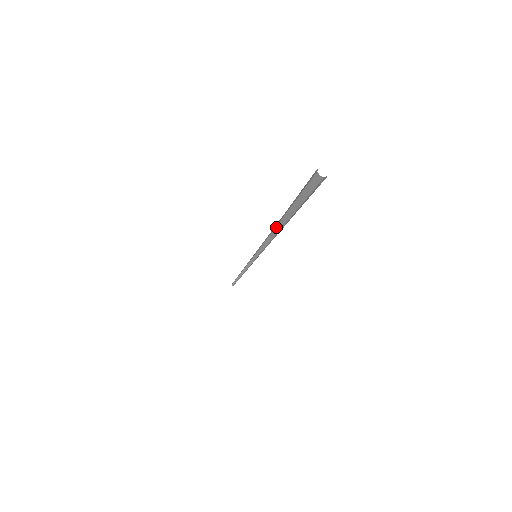
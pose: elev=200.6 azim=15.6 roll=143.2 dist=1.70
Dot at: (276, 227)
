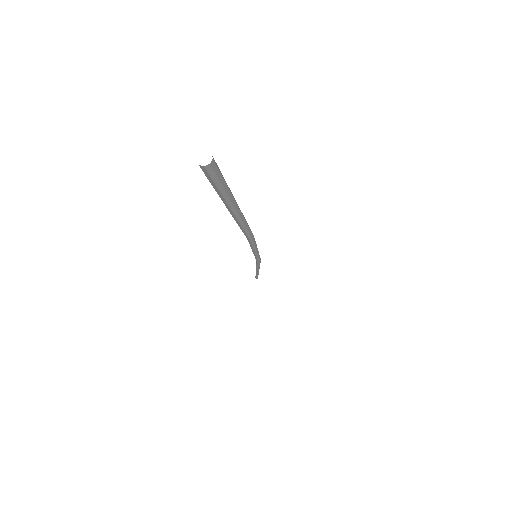
Dot at: occluded
